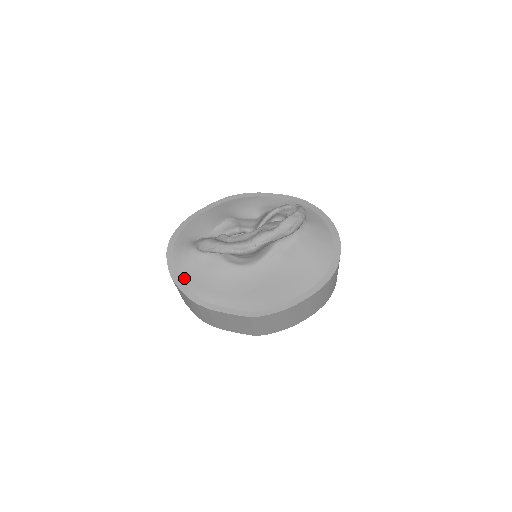
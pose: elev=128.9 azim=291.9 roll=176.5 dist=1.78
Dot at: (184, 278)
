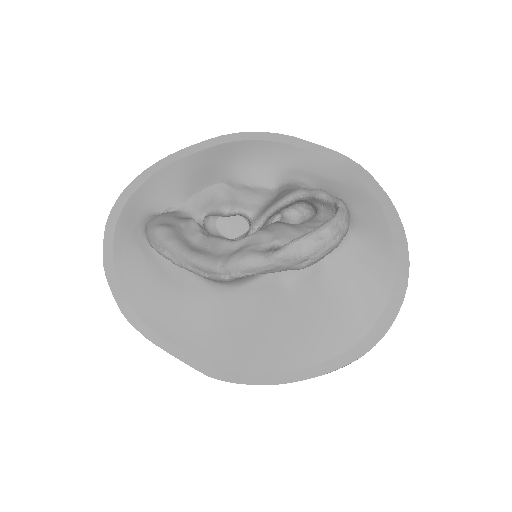
Dot at: (122, 275)
